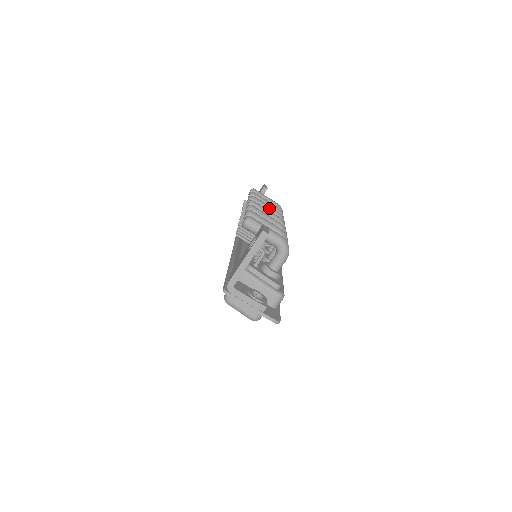
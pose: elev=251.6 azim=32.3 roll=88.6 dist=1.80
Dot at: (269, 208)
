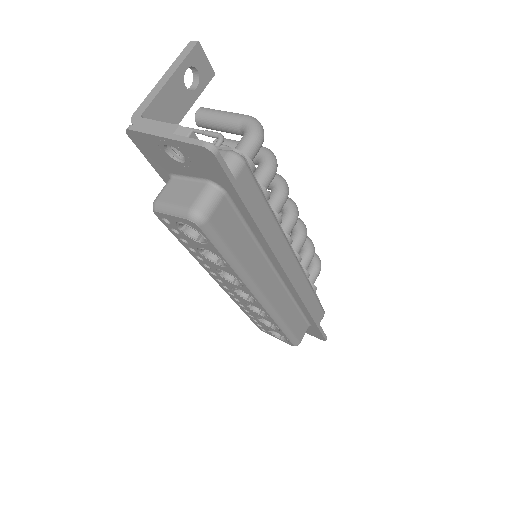
Dot at: (281, 212)
